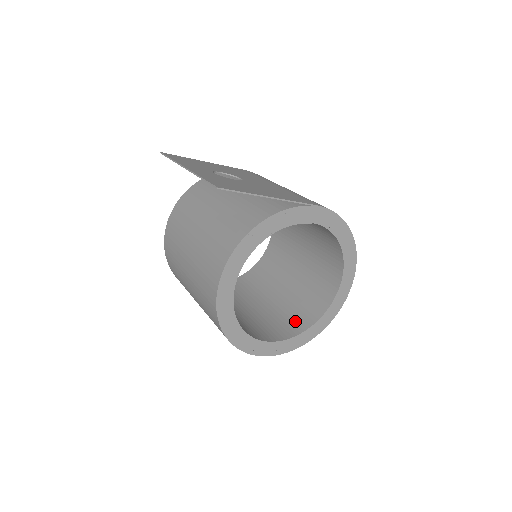
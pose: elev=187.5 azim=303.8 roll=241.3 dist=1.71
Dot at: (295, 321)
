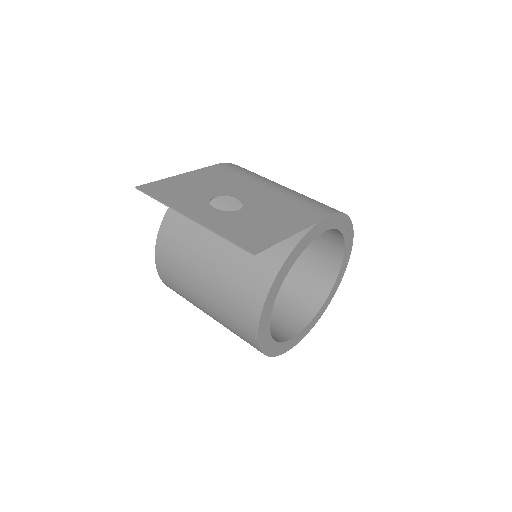
Dot at: (305, 302)
